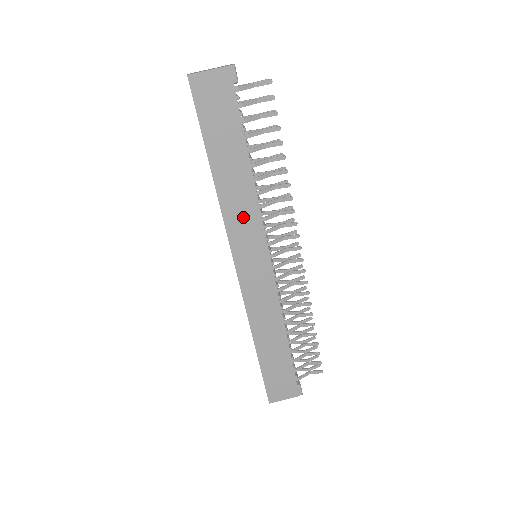
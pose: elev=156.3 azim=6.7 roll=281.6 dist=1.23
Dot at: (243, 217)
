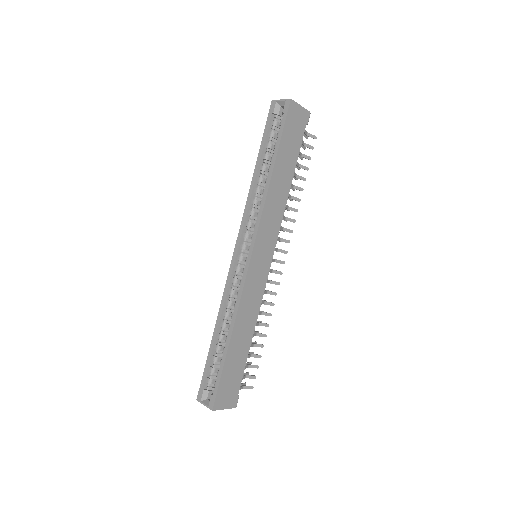
Dot at: (273, 216)
